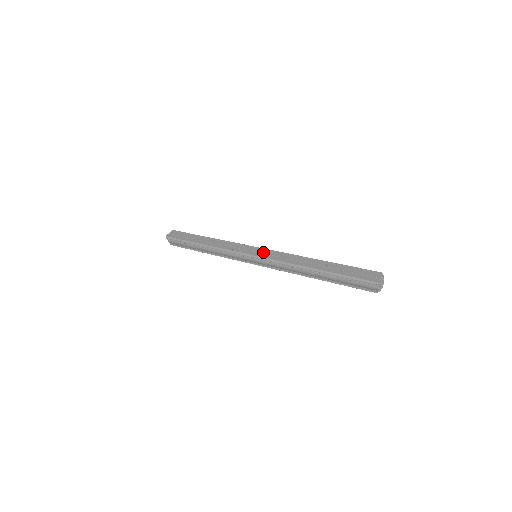
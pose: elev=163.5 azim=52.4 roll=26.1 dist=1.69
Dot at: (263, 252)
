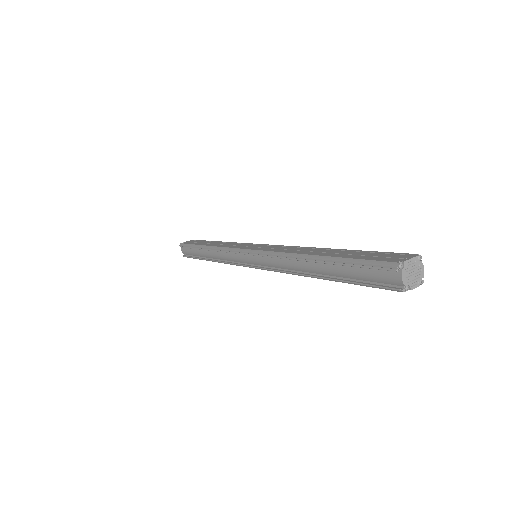
Dot at: (263, 246)
